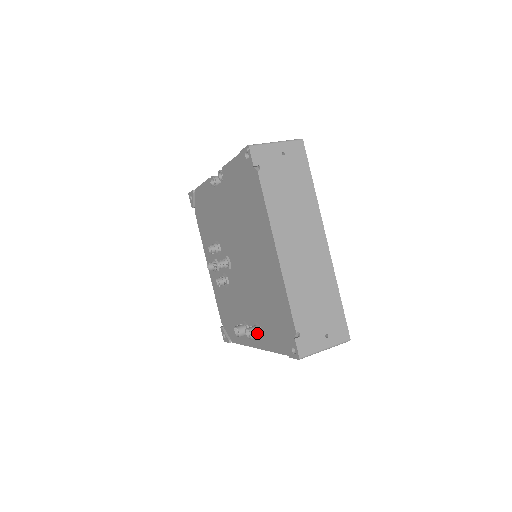
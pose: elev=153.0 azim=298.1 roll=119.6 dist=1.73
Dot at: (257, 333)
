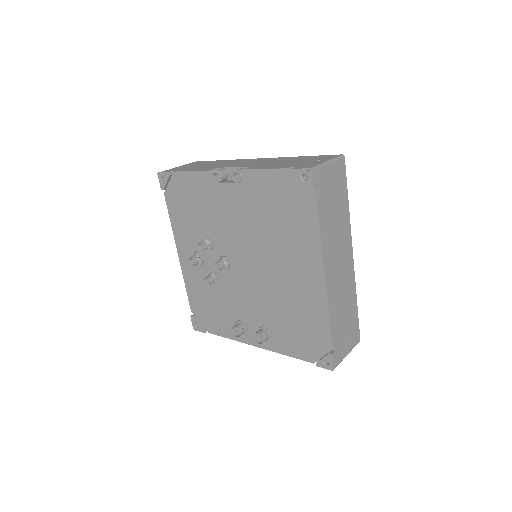
Dot at: (267, 338)
